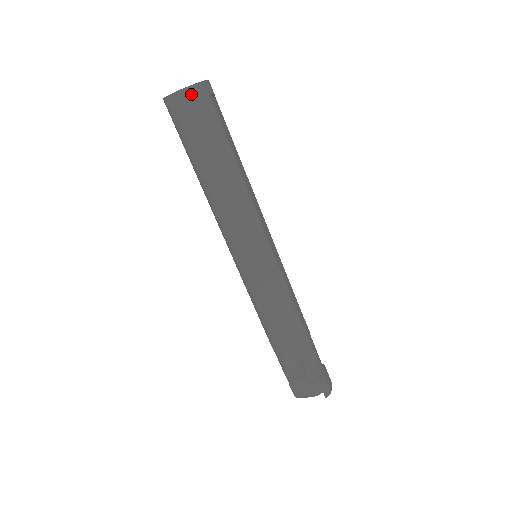
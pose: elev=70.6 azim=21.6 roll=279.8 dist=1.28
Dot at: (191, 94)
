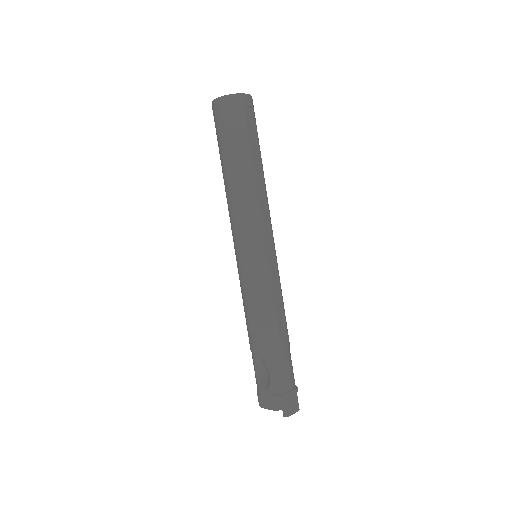
Dot at: (227, 102)
